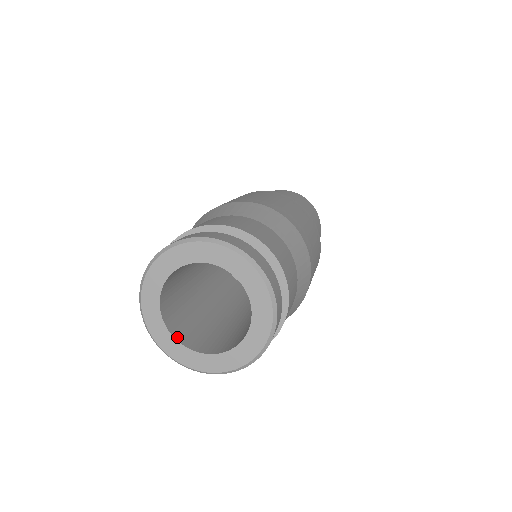
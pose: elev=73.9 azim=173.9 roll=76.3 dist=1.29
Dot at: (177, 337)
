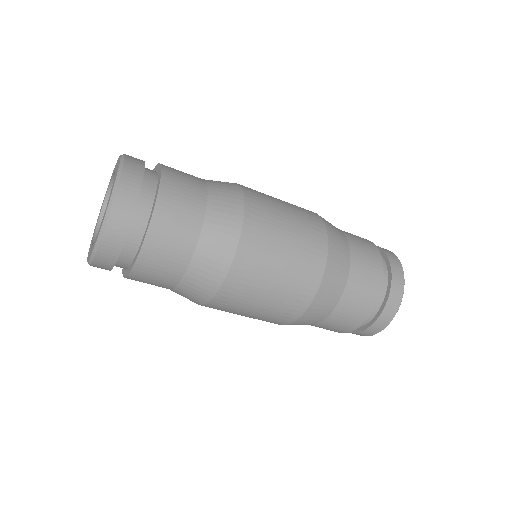
Dot at: occluded
